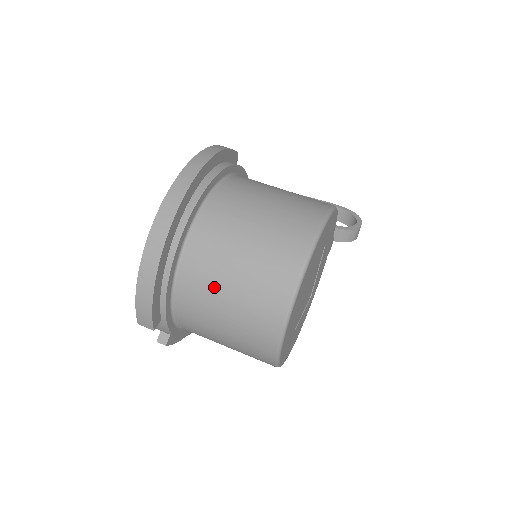
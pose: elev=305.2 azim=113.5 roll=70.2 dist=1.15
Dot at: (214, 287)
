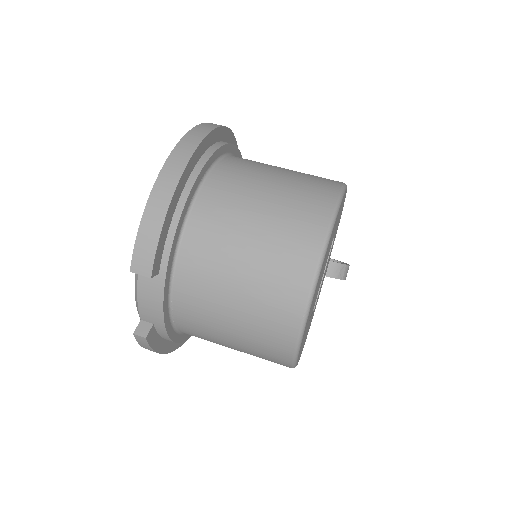
Dot at: (235, 223)
